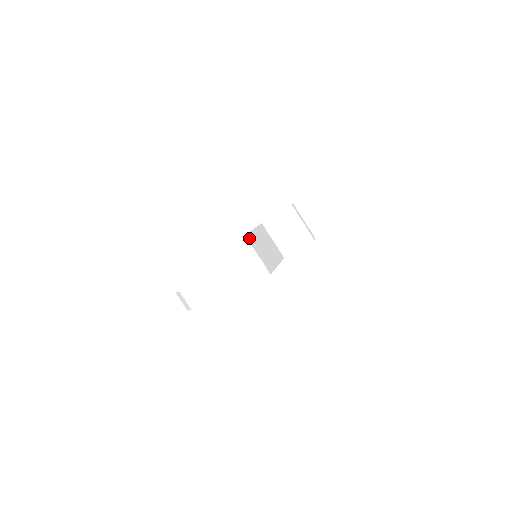
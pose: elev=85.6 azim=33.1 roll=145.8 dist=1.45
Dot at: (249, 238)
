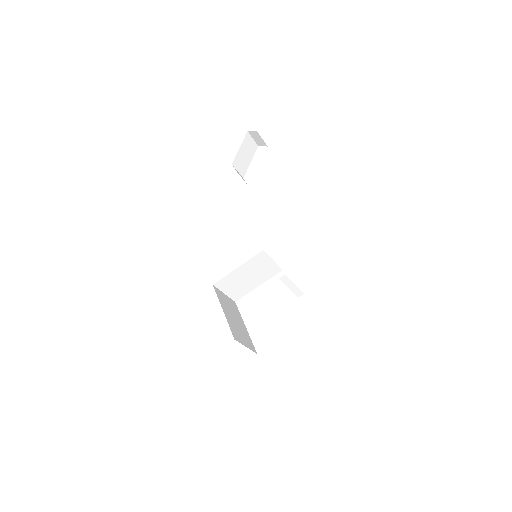
Dot at: (219, 284)
